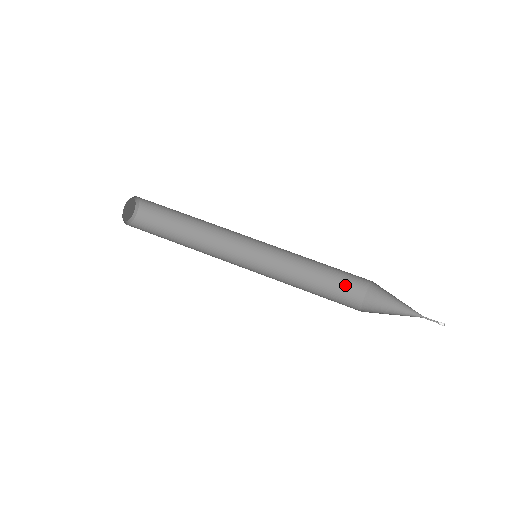
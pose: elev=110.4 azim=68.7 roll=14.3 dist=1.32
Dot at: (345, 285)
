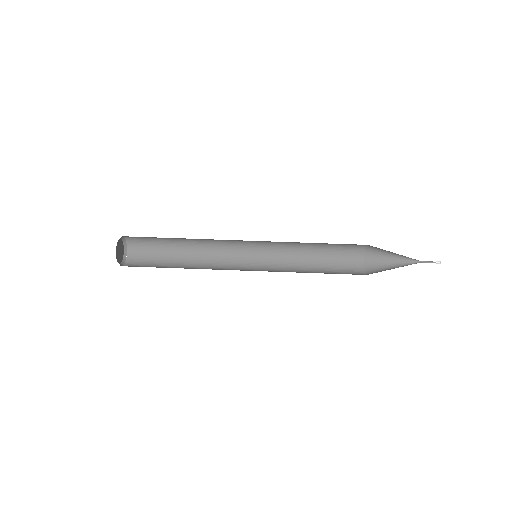
Dot at: (344, 247)
